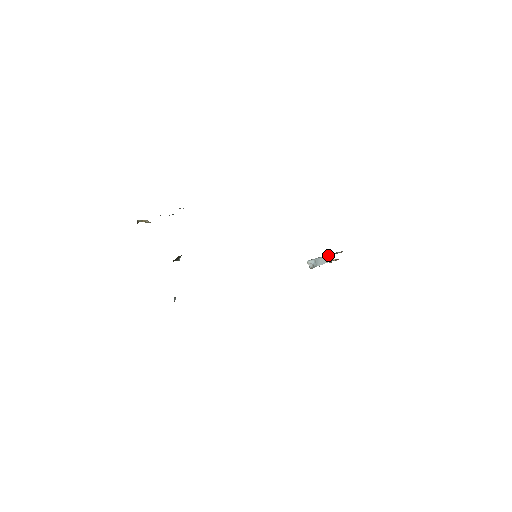
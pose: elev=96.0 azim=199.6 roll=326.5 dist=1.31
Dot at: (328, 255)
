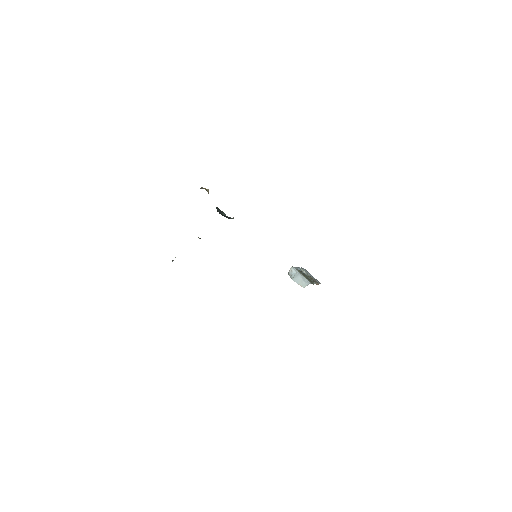
Dot at: (306, 280)
